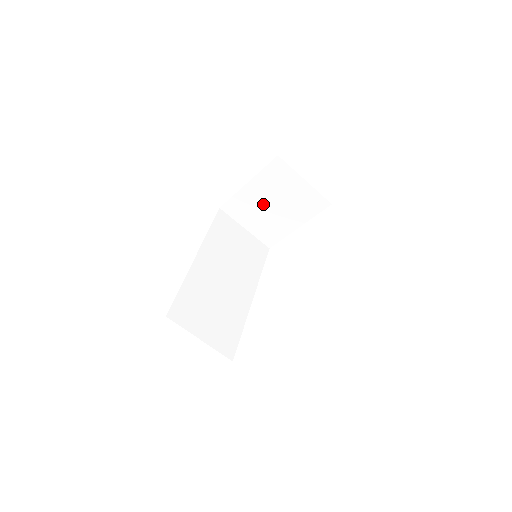
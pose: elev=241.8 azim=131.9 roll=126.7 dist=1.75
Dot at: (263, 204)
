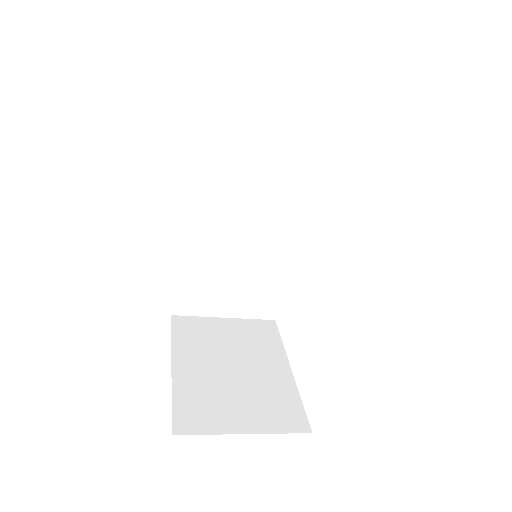
Dot at: occluded
